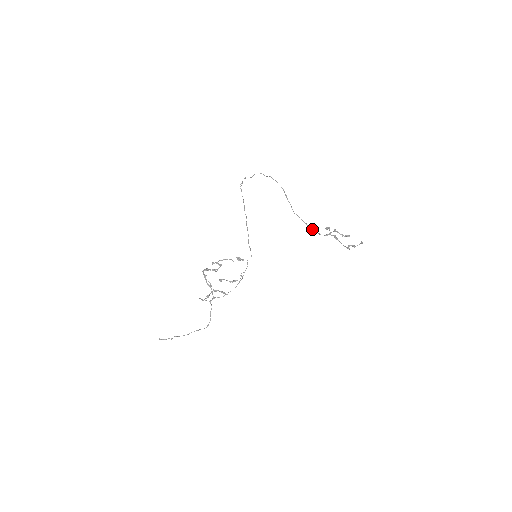
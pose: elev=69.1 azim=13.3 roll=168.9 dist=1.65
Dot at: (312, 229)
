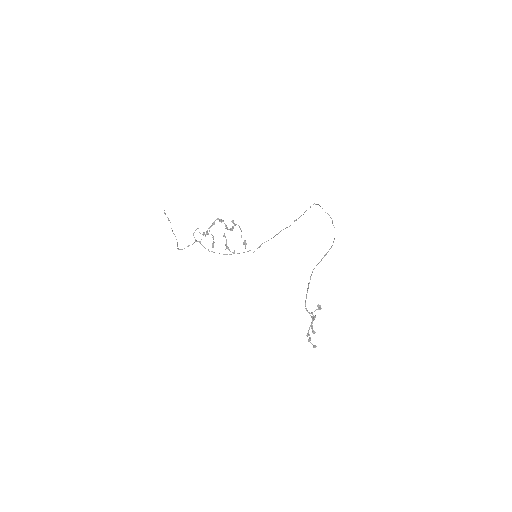
Dot at: occluded
